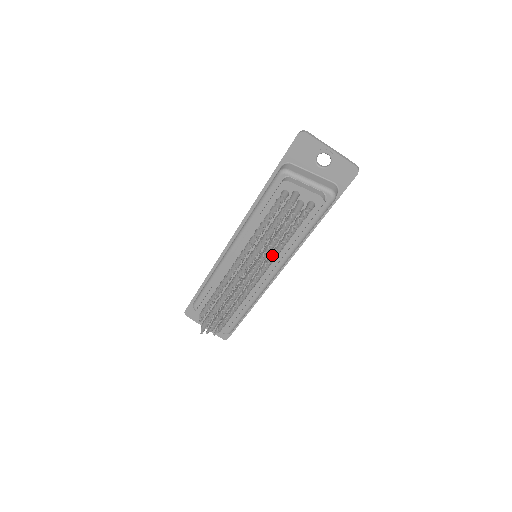
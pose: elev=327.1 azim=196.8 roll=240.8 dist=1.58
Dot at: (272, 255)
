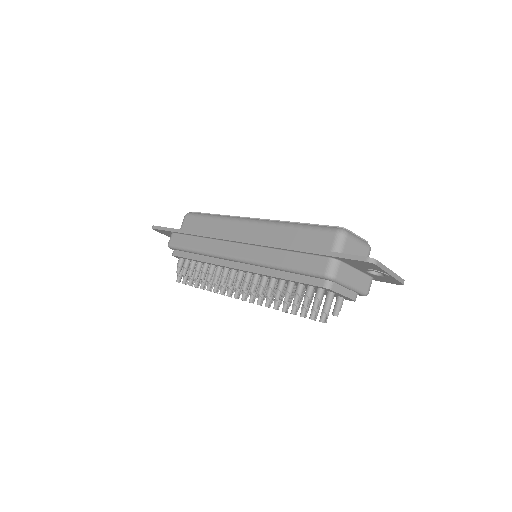
Dot at: occluded
